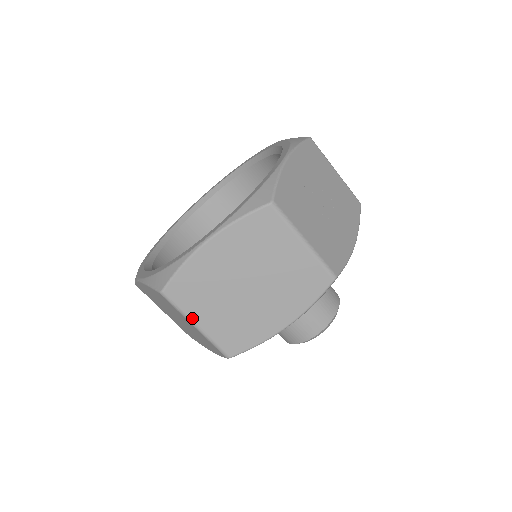
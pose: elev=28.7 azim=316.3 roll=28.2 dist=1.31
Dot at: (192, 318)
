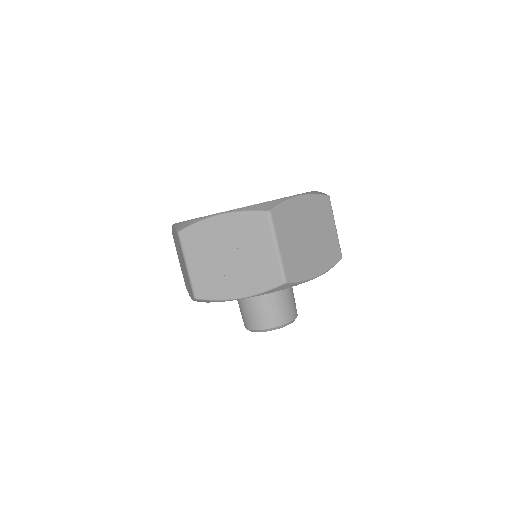
Dot at: (177, 254)
